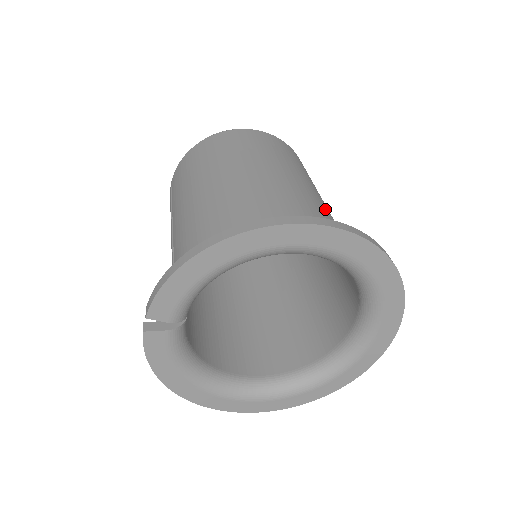
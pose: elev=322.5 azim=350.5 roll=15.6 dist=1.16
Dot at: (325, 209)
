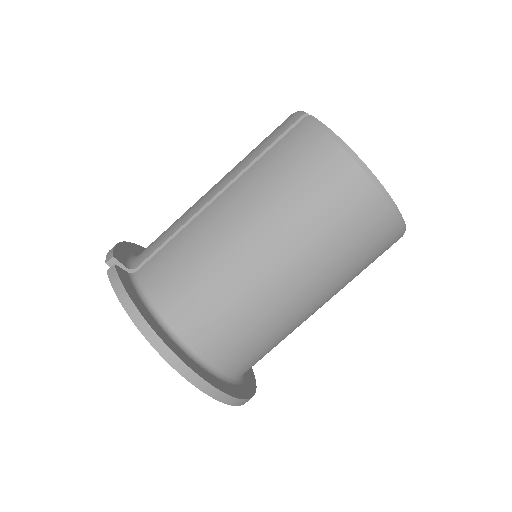
Dot at: (297, 326)
